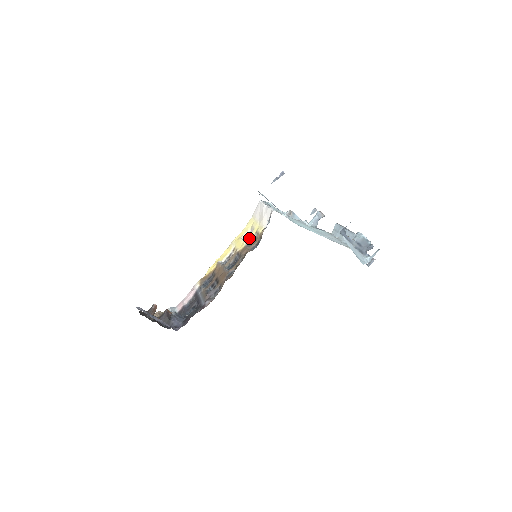
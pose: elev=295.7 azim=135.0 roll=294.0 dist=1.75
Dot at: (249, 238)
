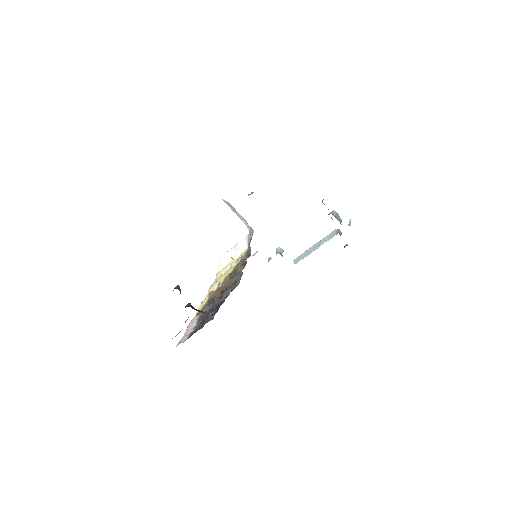
Dot at: (232, 267)
